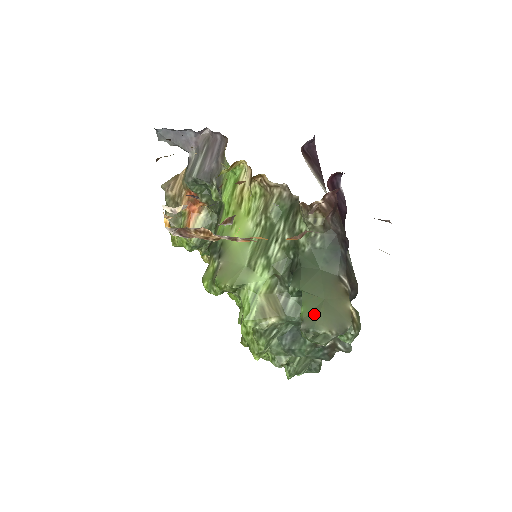
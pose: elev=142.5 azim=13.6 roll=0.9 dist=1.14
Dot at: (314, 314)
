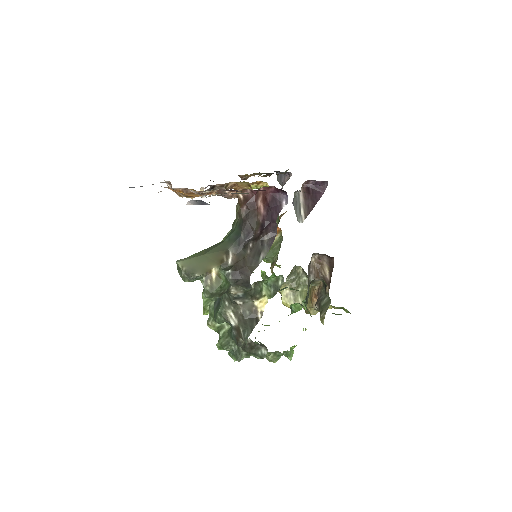
Dot at: (190, 257)
